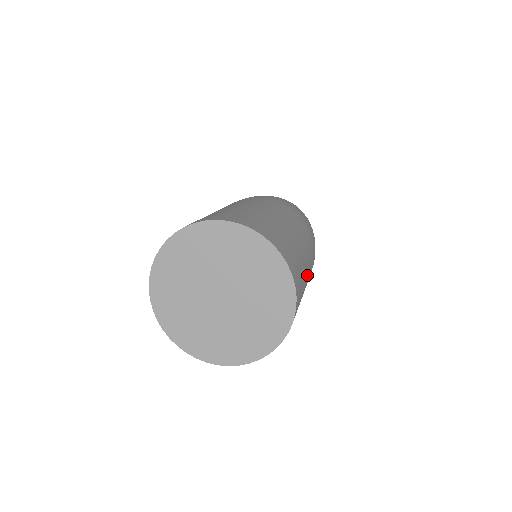
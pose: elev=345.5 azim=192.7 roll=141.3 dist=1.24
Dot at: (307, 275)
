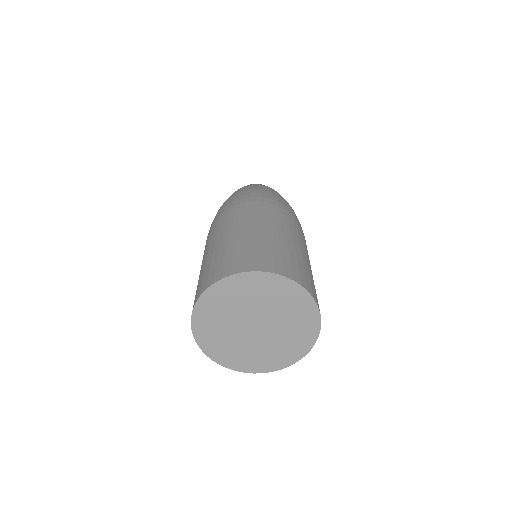
Dot at: (310, 266)
